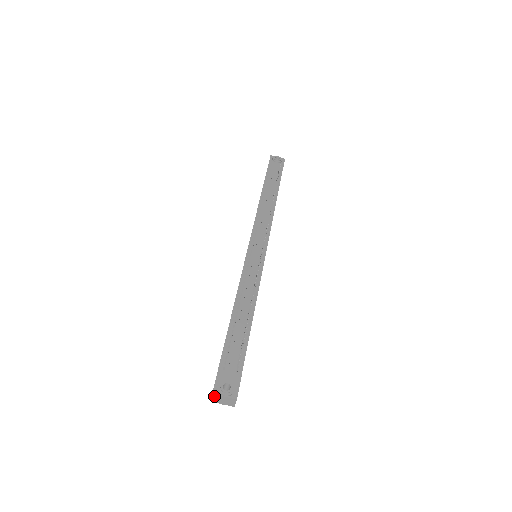
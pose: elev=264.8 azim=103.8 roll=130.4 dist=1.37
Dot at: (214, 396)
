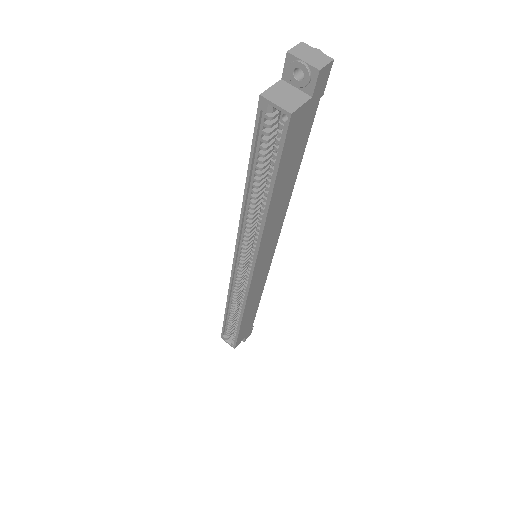
Dot at: (301, 46)
